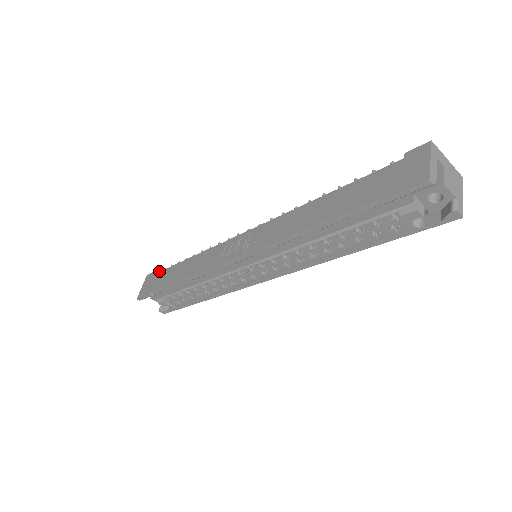
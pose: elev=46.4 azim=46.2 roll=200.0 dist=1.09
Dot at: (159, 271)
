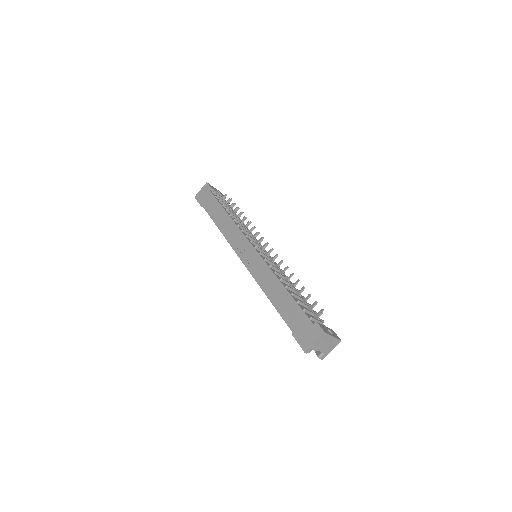
Dot at: (213, 191)
